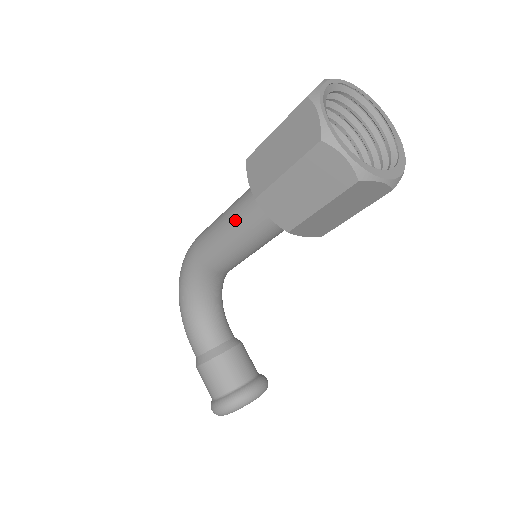
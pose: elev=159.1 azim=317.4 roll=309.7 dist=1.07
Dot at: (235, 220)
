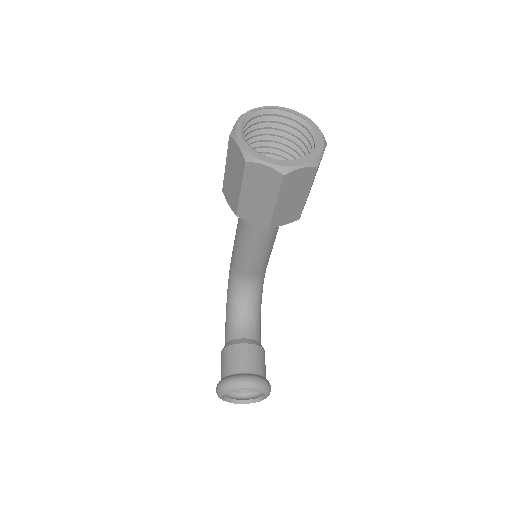
Dot at: occluded
